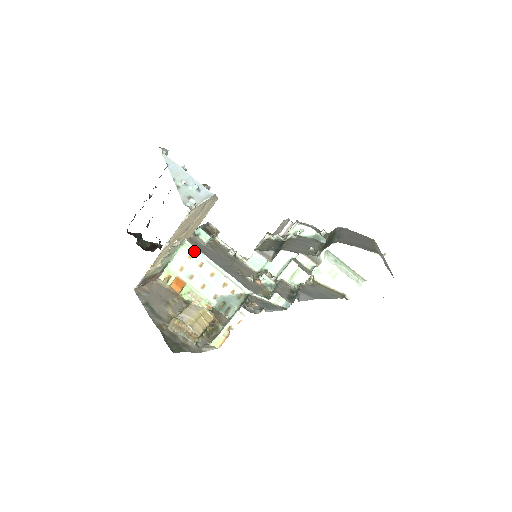
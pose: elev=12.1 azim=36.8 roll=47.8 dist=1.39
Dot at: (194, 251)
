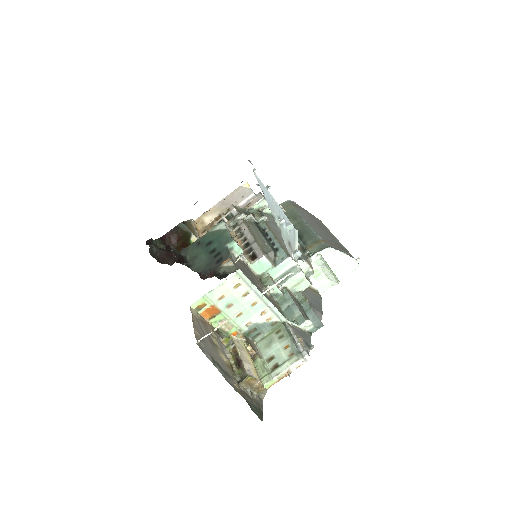
Dot at: (244, 281)
